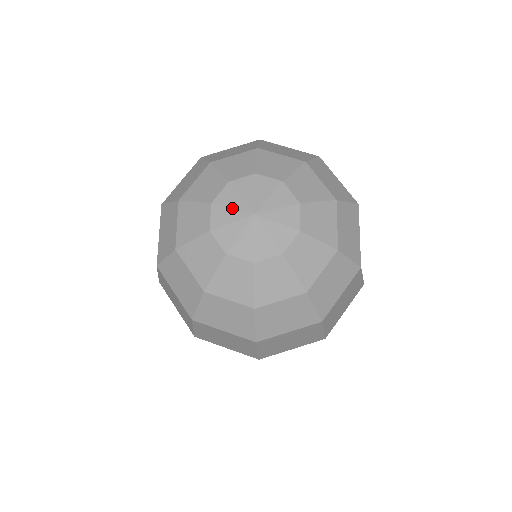
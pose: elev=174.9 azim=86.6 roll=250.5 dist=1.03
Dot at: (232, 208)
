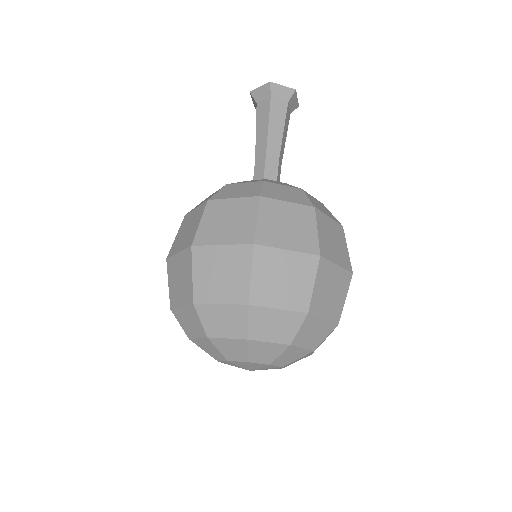
Dot at: occluded
